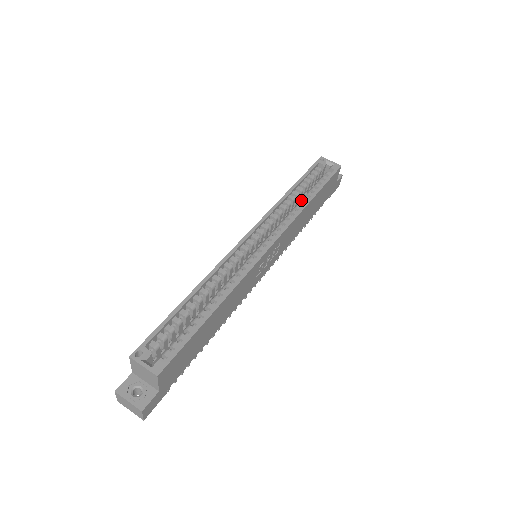
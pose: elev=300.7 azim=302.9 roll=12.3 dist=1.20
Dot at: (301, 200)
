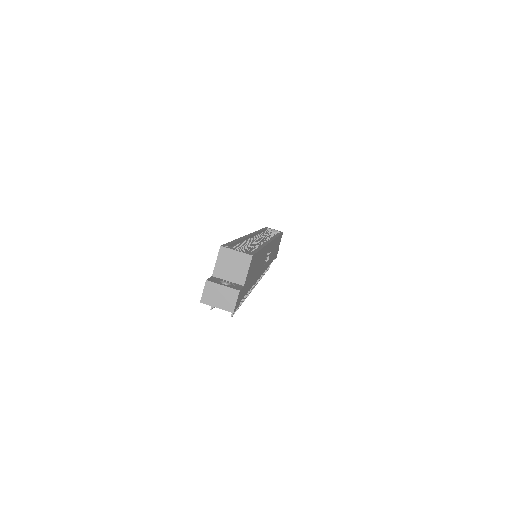
Dot at: occluded
